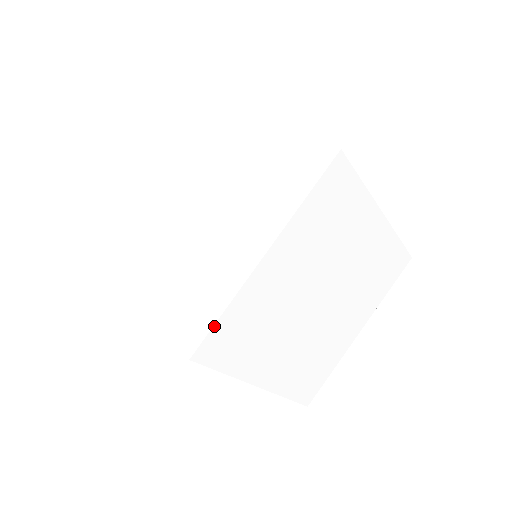
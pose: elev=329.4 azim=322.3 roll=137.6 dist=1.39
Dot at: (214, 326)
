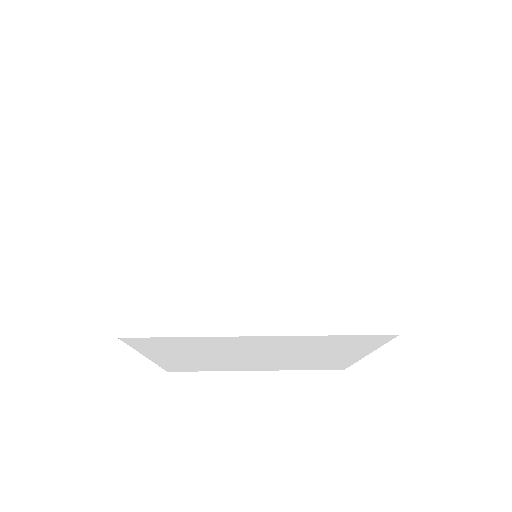
Dot at: occluded
